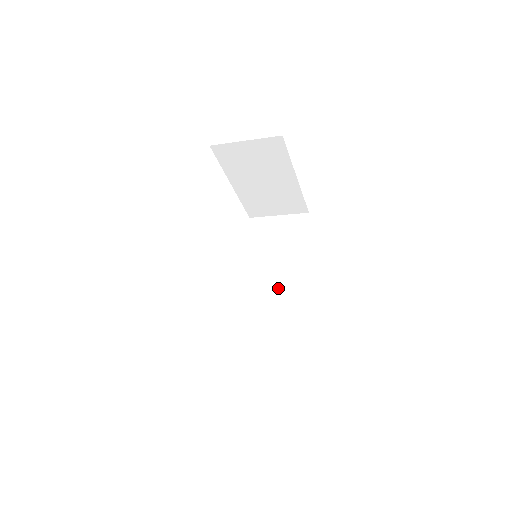
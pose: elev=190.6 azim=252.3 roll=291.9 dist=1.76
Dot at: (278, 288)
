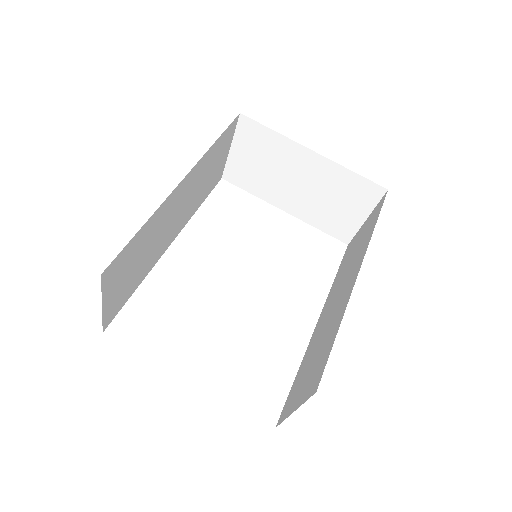
Dot at: (337, 300)
